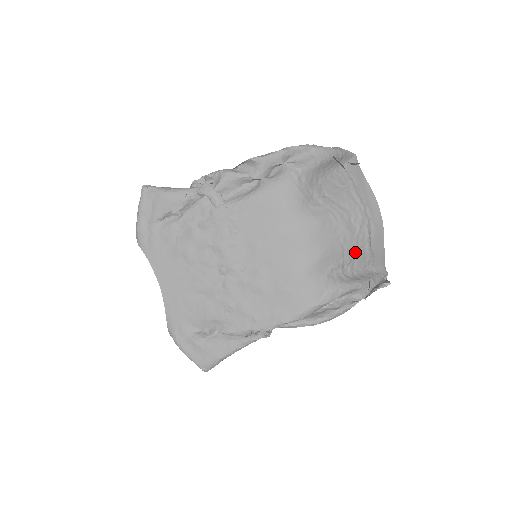
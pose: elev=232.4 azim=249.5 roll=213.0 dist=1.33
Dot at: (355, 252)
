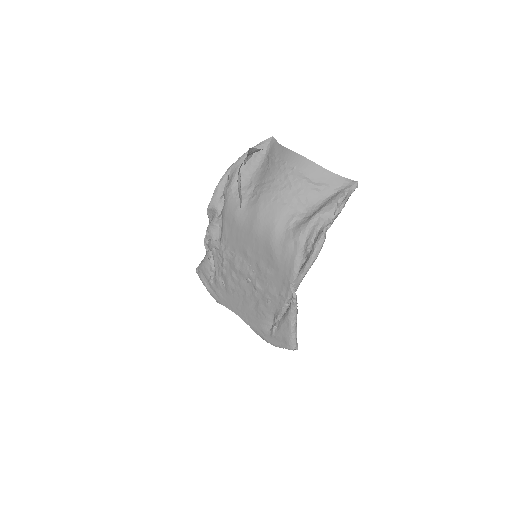
Dot at: (301, 197)
